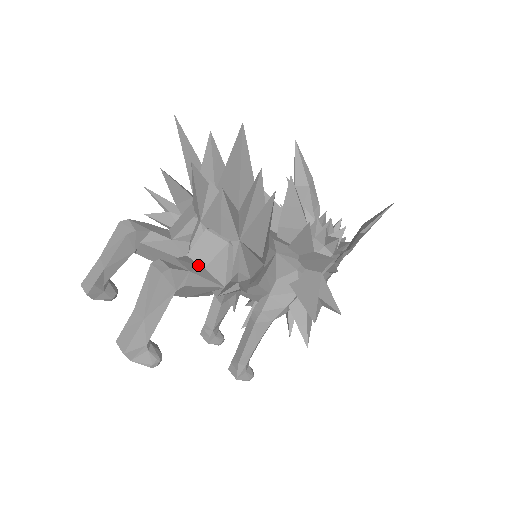
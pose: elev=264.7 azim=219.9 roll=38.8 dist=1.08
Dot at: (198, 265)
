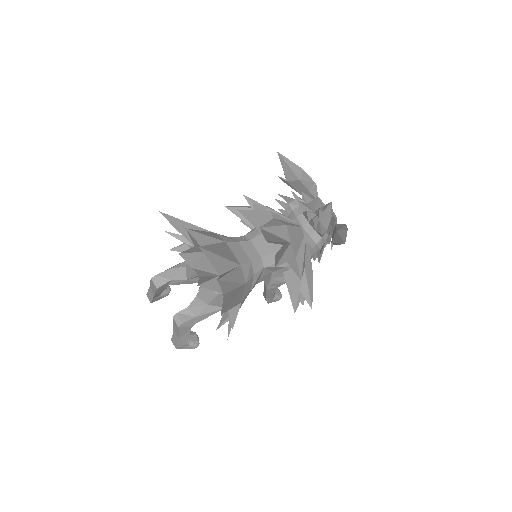
Dot at: (204, 304)
